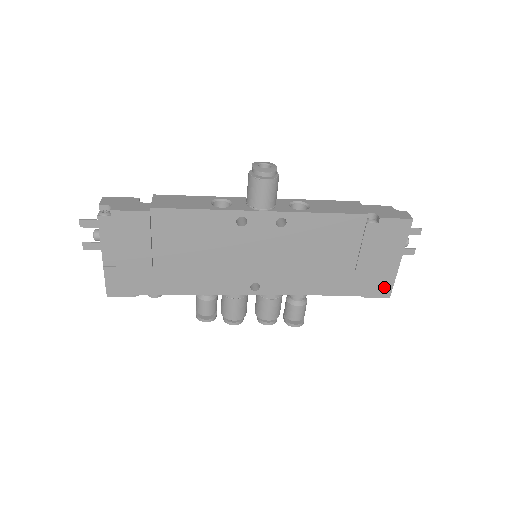
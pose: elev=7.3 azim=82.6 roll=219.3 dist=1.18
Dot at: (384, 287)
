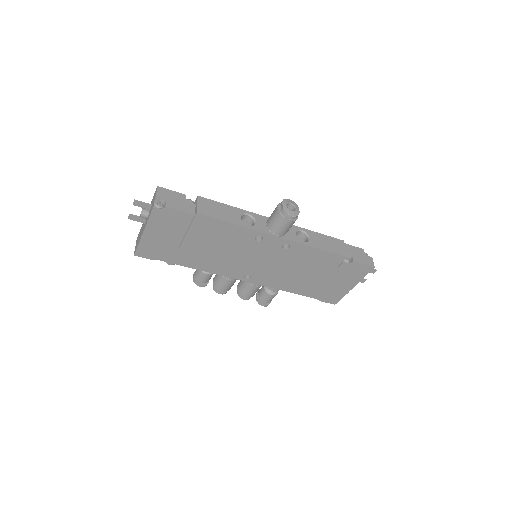
Dot at: (335, 298)
